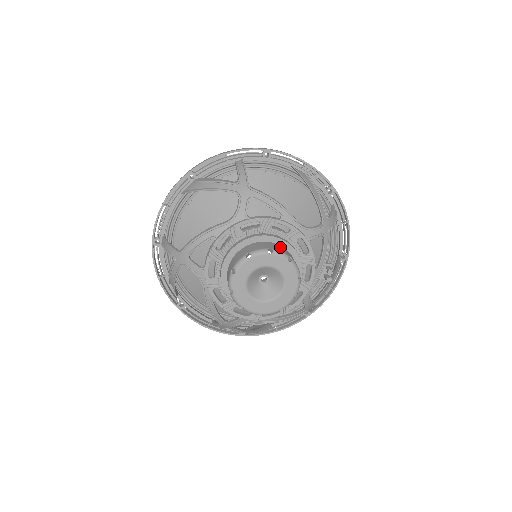
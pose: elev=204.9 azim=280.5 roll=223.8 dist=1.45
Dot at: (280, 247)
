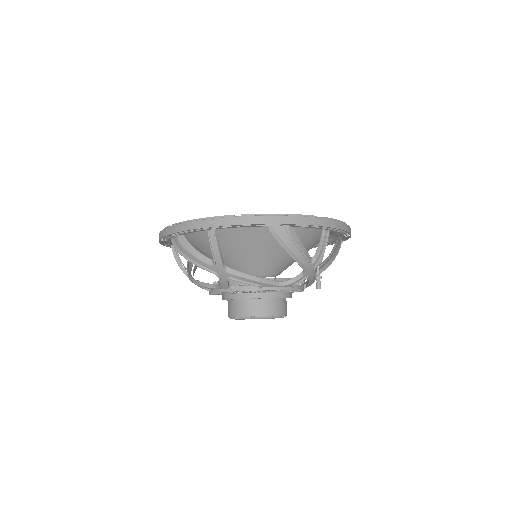
Dot at: (263, 304)
